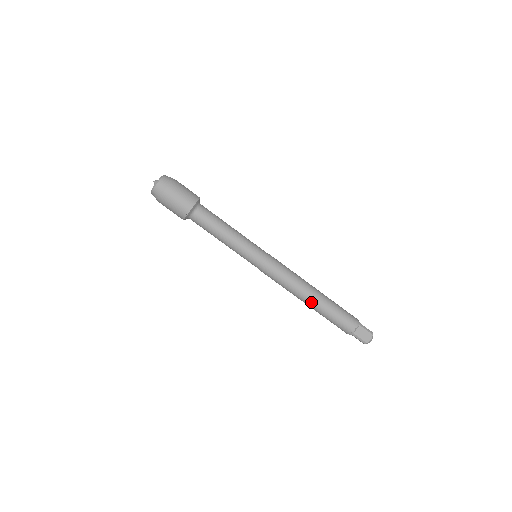
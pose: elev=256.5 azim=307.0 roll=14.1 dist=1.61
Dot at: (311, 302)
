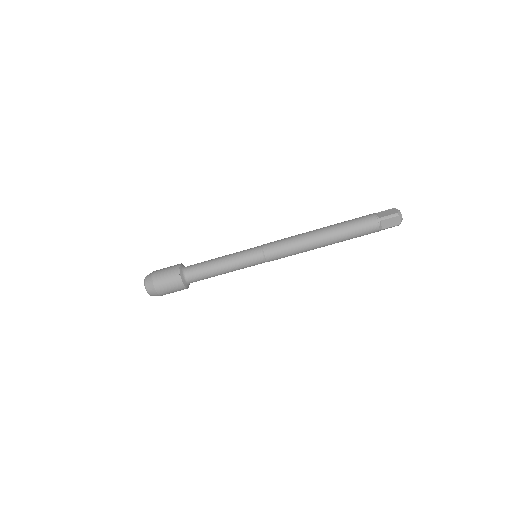
Dot at: (326, 245)
